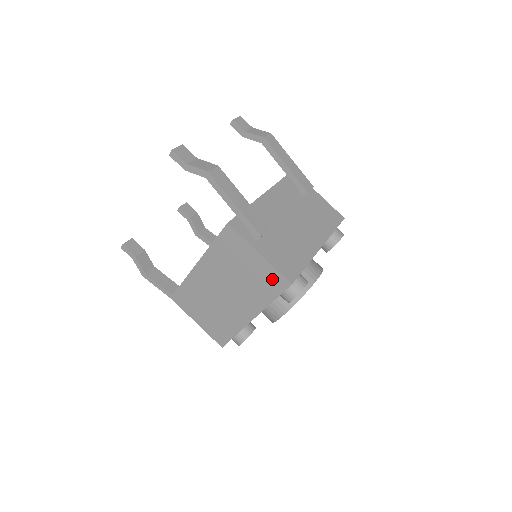
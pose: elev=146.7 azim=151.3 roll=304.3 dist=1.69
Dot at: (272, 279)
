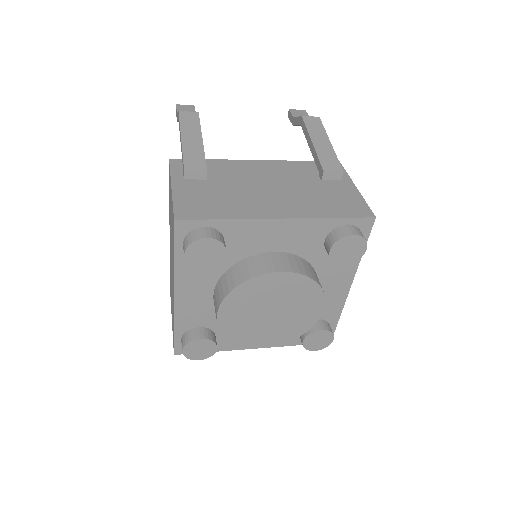
Dot at: occluded
